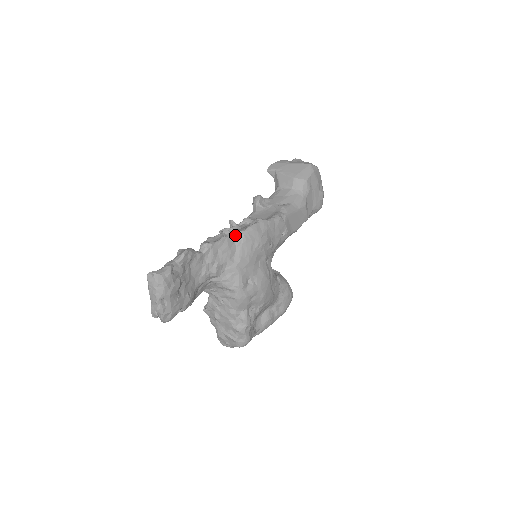
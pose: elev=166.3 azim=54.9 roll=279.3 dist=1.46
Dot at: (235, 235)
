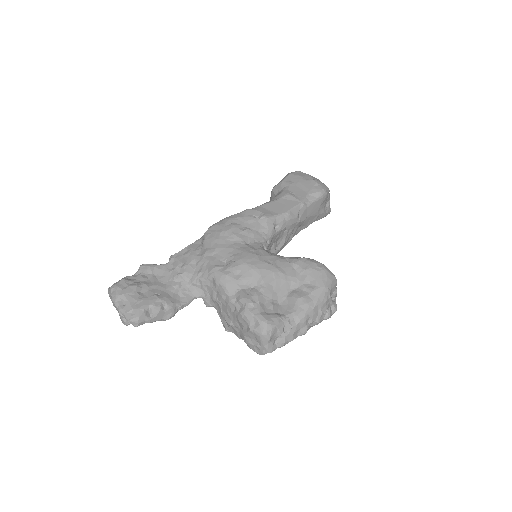
Dot at: (199, 240)
